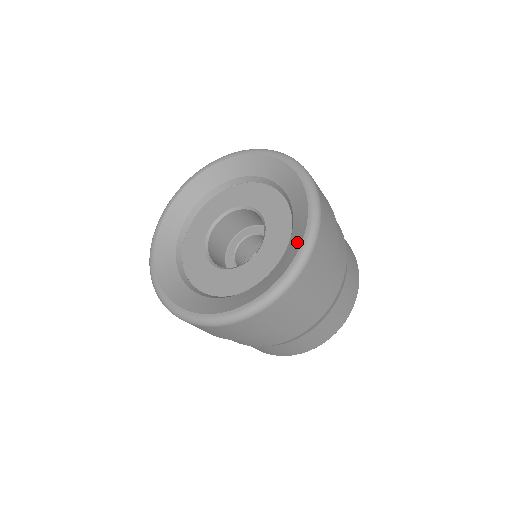
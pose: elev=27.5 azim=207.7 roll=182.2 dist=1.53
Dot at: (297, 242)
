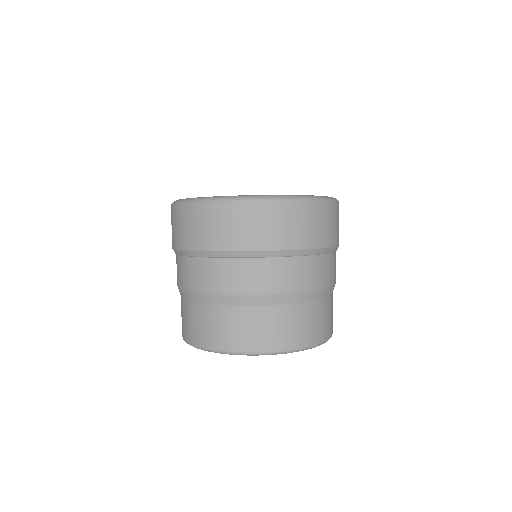
Dot at: occluded
